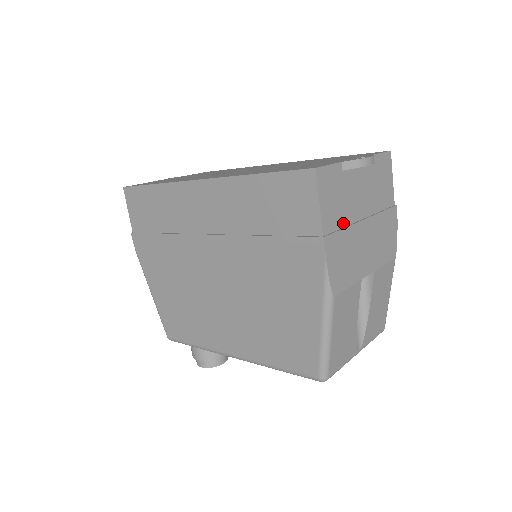
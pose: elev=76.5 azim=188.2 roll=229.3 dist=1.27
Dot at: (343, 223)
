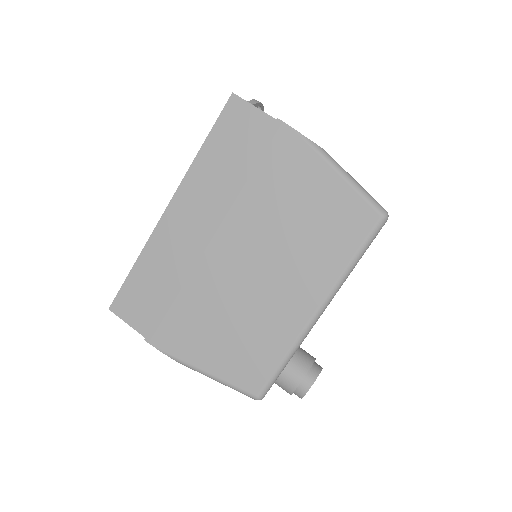
Dot at: occluded
